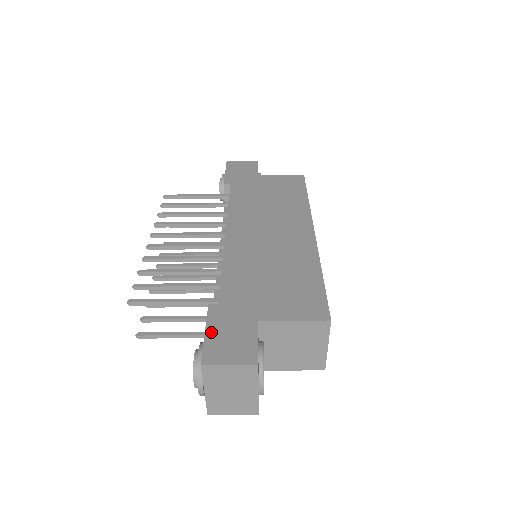
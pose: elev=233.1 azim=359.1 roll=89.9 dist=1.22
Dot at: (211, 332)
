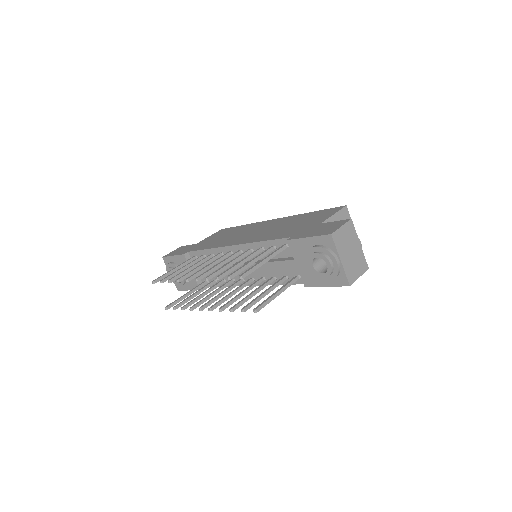
Dot at: (310, 235)
